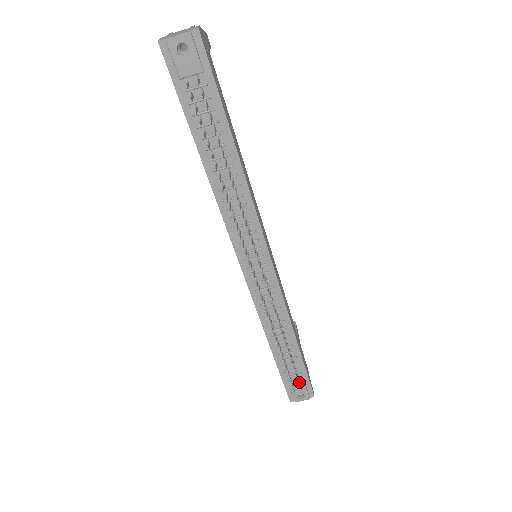
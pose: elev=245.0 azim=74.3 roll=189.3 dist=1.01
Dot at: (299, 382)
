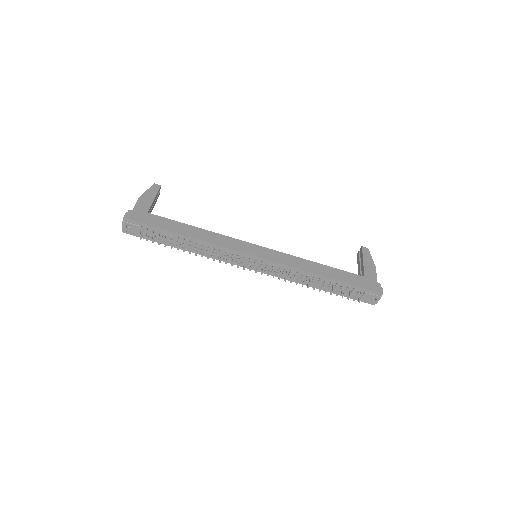
Dot at: (355, 295)
